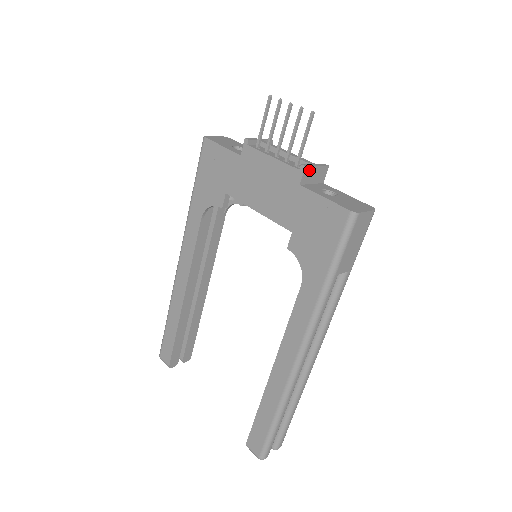
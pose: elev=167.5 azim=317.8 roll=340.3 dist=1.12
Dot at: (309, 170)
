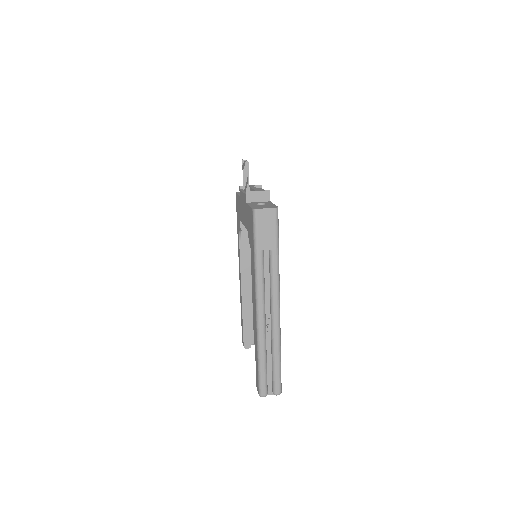
Dot at: (251, 194)
